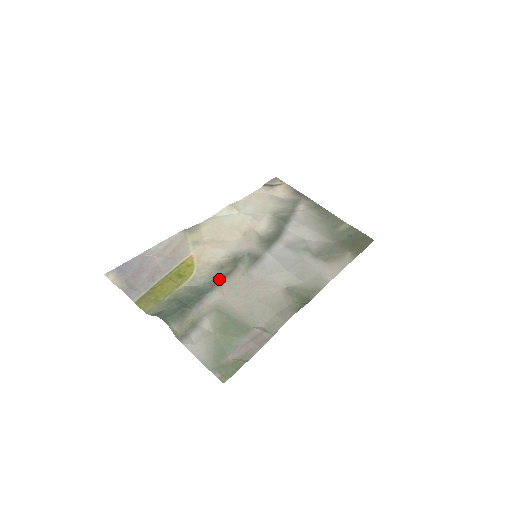
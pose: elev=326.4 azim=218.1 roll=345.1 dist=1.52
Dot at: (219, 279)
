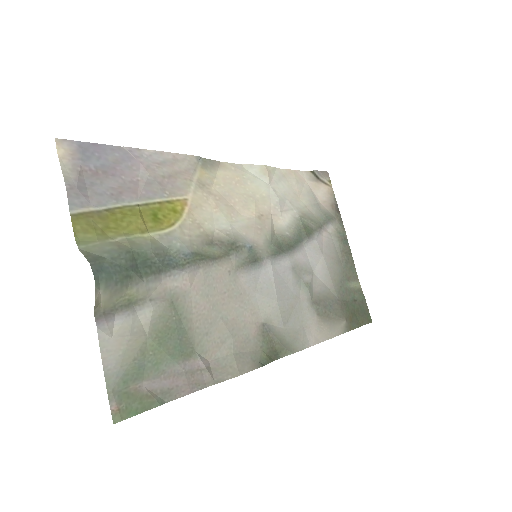
Dot at: (199, 258)
